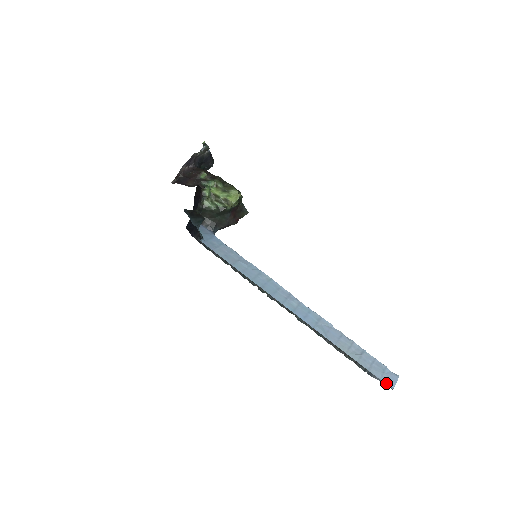
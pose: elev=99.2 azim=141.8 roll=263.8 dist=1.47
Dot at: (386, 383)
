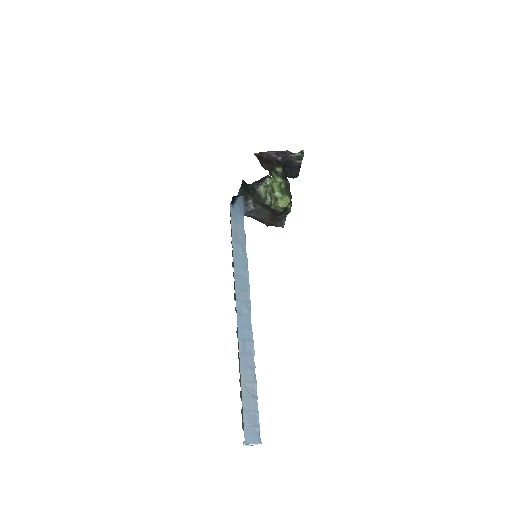
Dot at: (245, 434)
